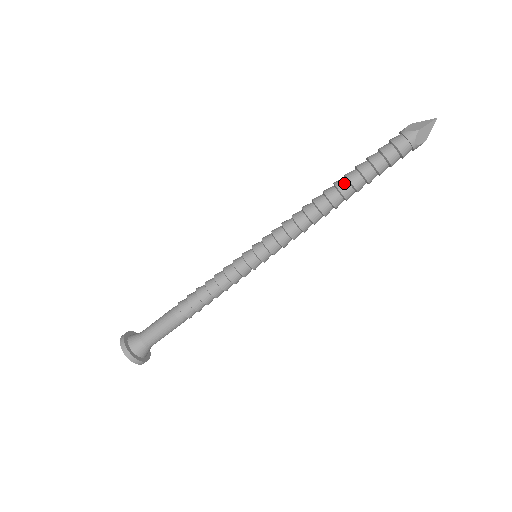
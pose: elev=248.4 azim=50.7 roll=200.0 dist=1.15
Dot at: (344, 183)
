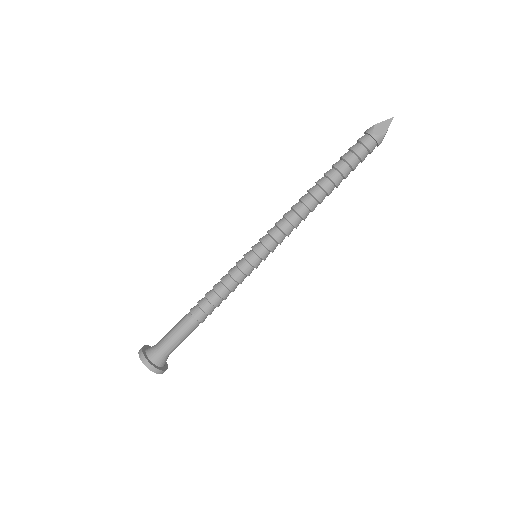
Dot at: (330, 185)
